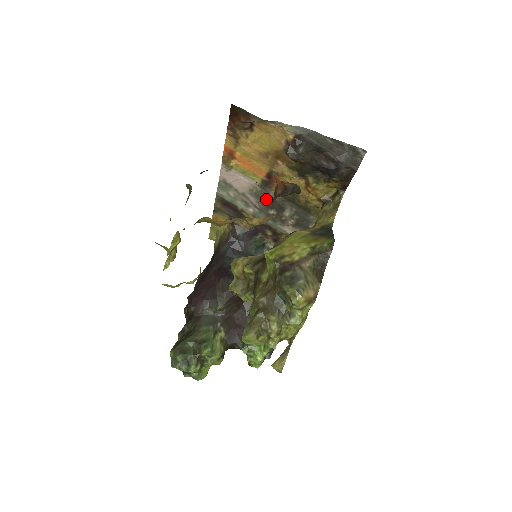
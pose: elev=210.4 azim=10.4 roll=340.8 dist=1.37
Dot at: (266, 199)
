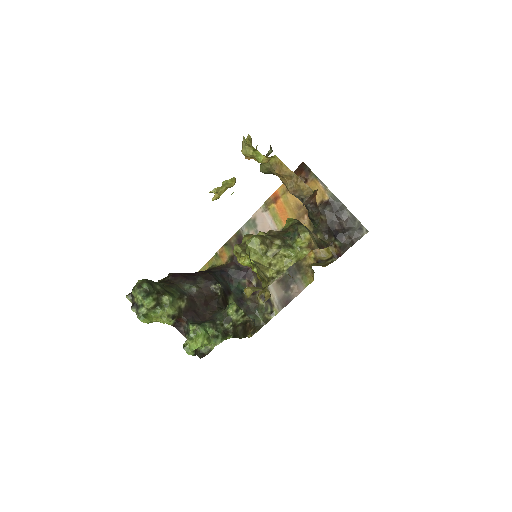
Dot at: occluded
